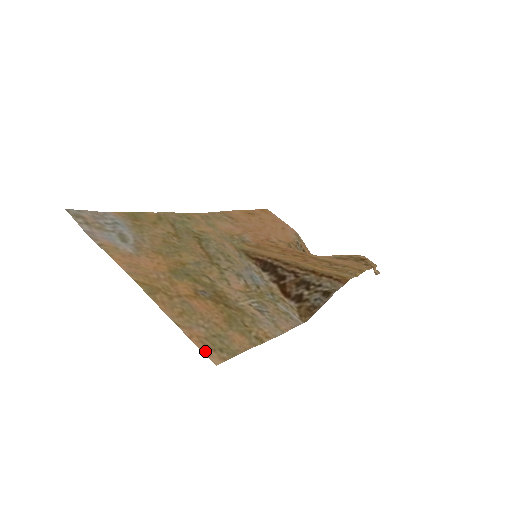
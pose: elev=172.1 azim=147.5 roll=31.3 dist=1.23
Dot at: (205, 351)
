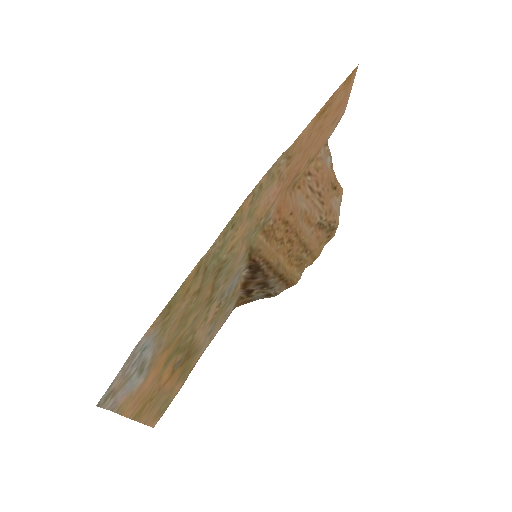
Dot at: (152, 424)
